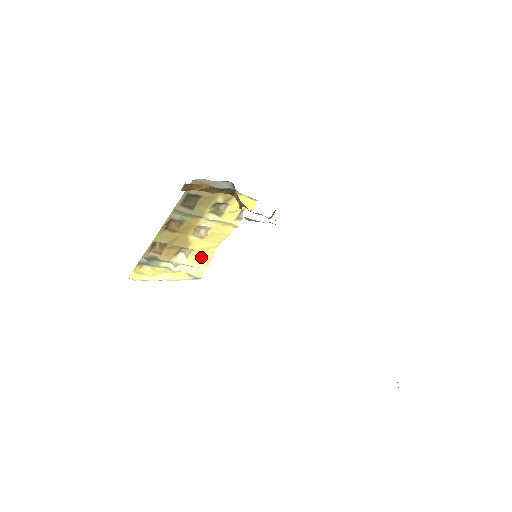
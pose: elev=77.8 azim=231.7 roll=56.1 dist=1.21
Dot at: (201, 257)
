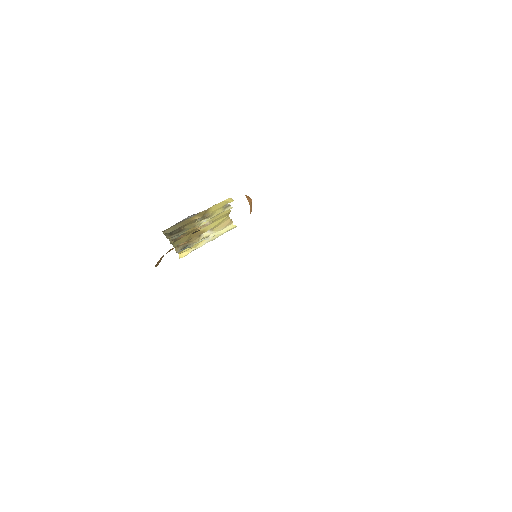
Dot at: (222, 224)
